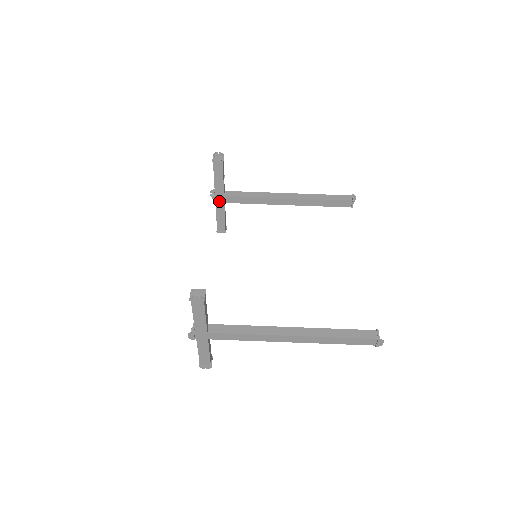
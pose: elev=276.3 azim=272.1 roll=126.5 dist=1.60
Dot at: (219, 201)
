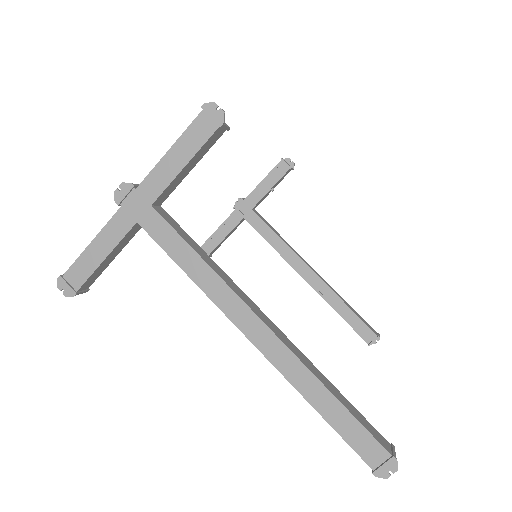
Dot at: (241, 211)
